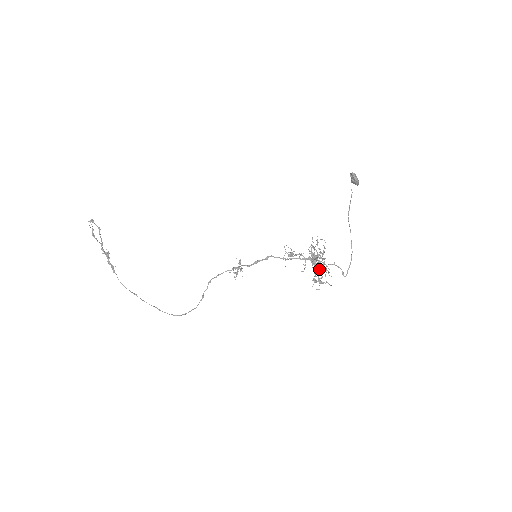
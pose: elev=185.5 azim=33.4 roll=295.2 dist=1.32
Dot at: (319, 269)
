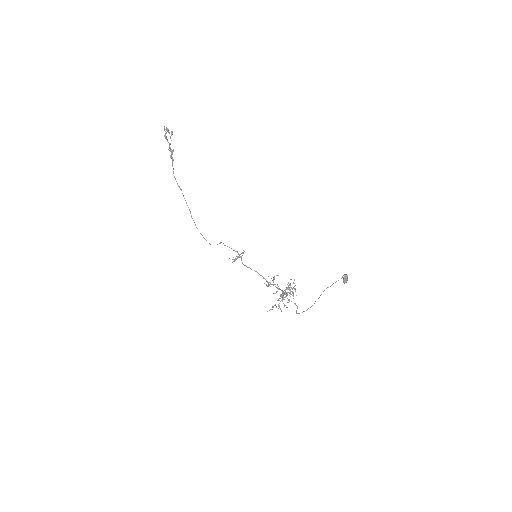
Dot at: occluded
